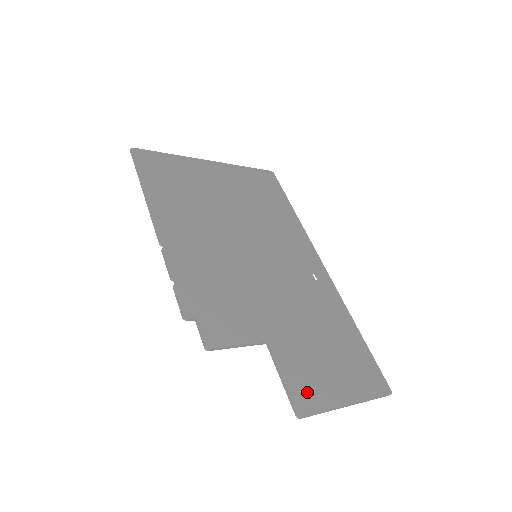
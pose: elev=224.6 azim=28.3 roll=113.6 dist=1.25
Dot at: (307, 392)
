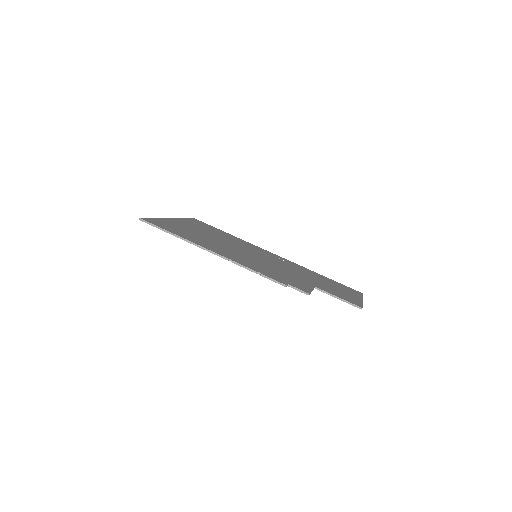
Dot at: (350, 299)
